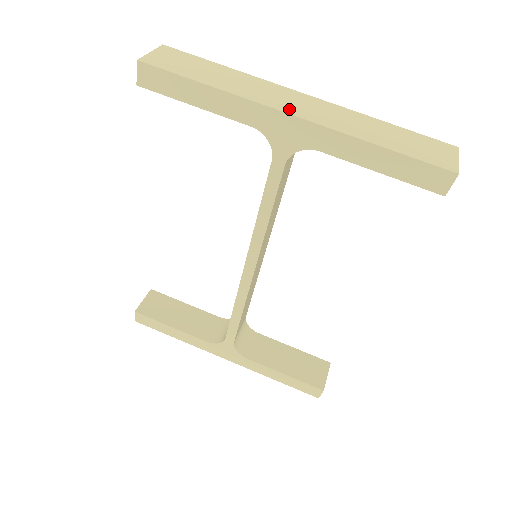
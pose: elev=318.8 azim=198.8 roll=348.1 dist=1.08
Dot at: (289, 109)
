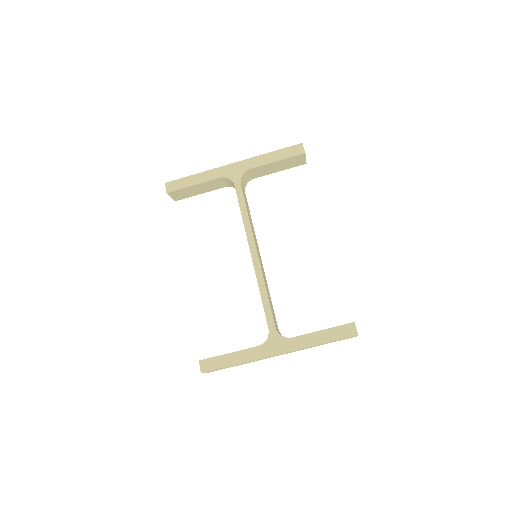
Dot at: (231, 165)
